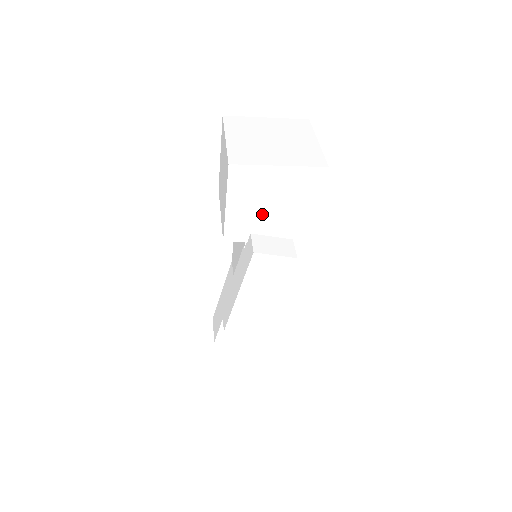
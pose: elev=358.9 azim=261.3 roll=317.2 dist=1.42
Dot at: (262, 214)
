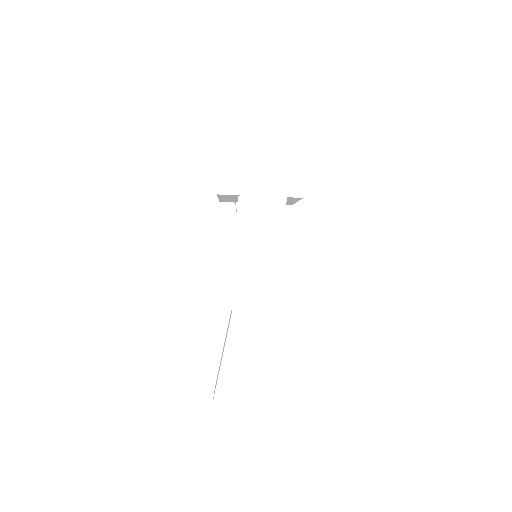
Dot at: (252, 161)
